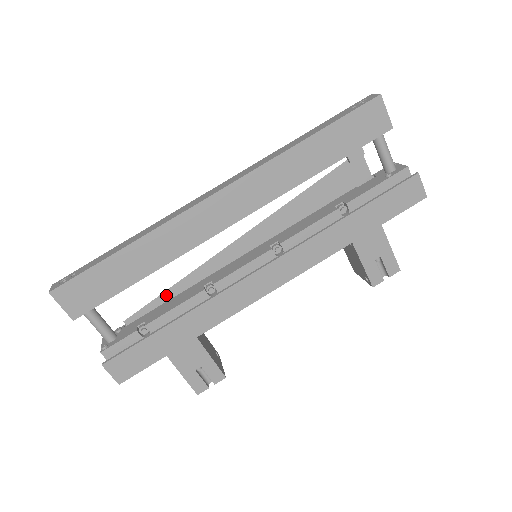
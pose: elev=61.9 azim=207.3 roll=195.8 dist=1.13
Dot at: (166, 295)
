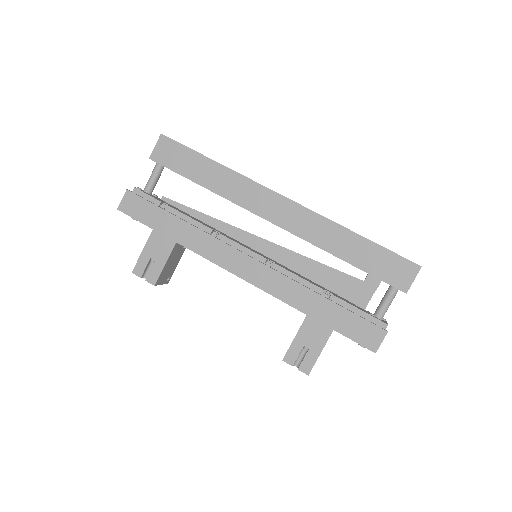
Dot at: (195, 213)
